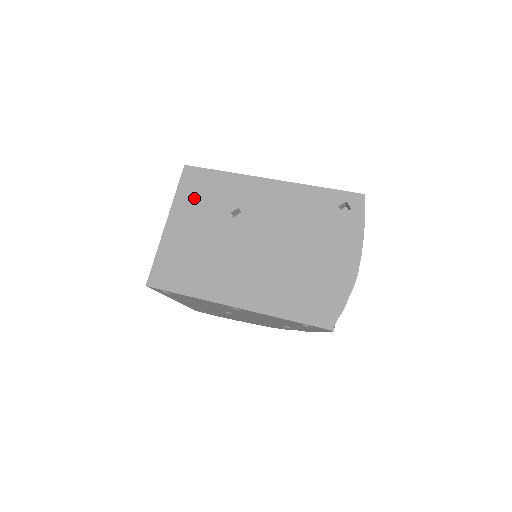
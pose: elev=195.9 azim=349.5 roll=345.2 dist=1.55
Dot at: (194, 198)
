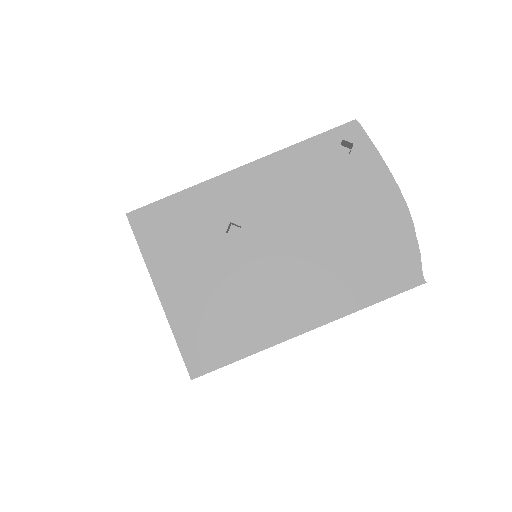
Dot at: (169, 245)
